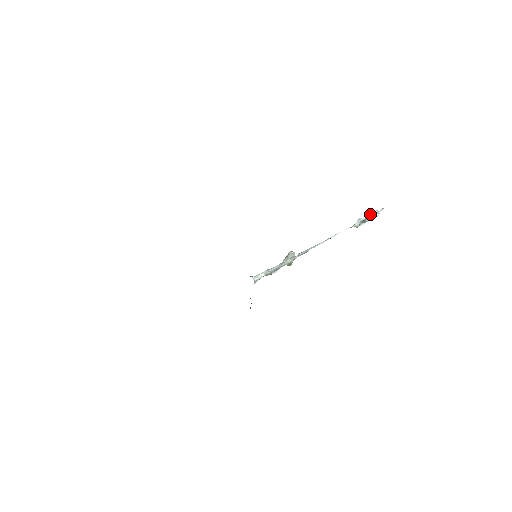
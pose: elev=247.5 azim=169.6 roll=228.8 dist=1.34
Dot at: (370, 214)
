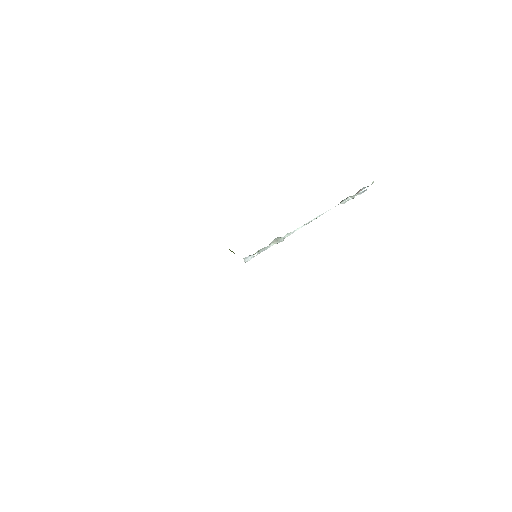
Dot at: (360, 192)
